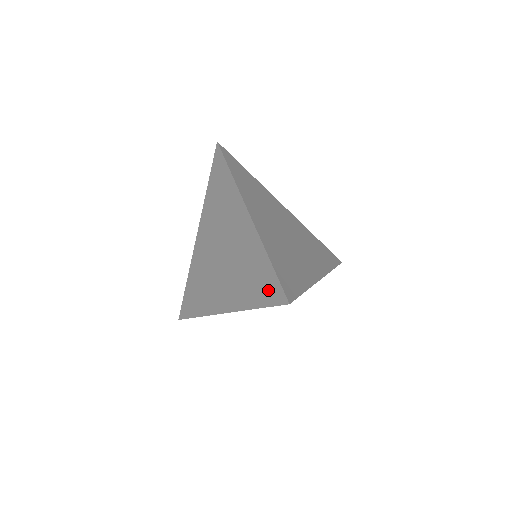
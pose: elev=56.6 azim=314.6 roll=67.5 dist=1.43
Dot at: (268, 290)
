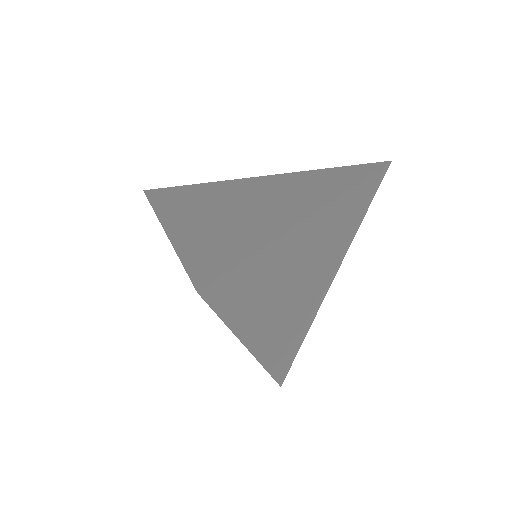
Dot at: occluded
